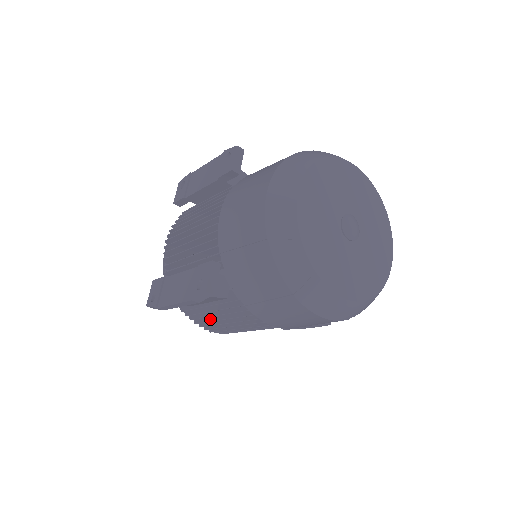
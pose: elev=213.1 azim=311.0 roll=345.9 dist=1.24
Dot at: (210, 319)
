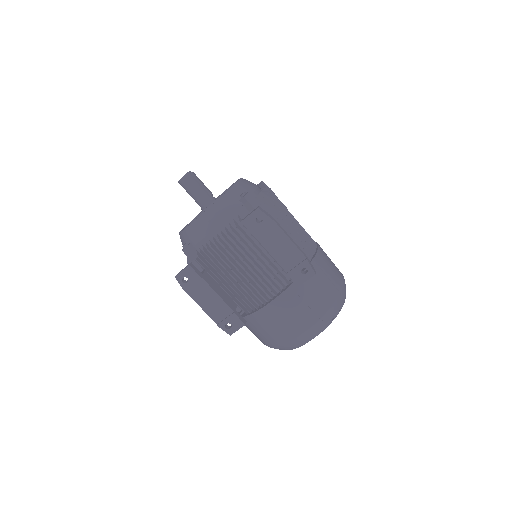
Dot at: occluded
